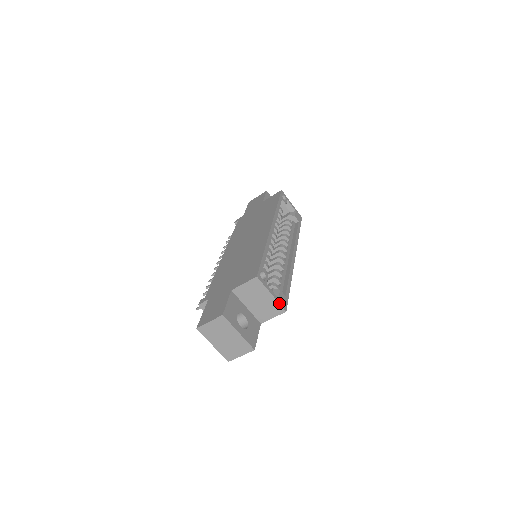
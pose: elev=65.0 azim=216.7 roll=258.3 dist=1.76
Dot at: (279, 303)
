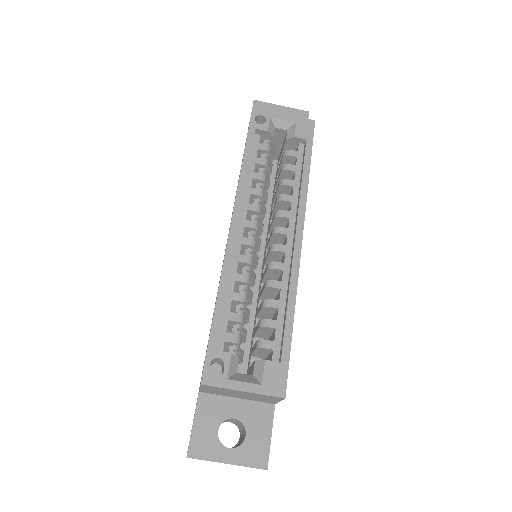
Dot at: (264, 395)
